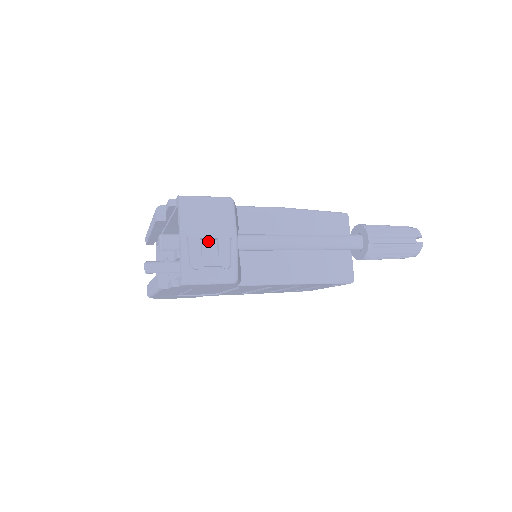
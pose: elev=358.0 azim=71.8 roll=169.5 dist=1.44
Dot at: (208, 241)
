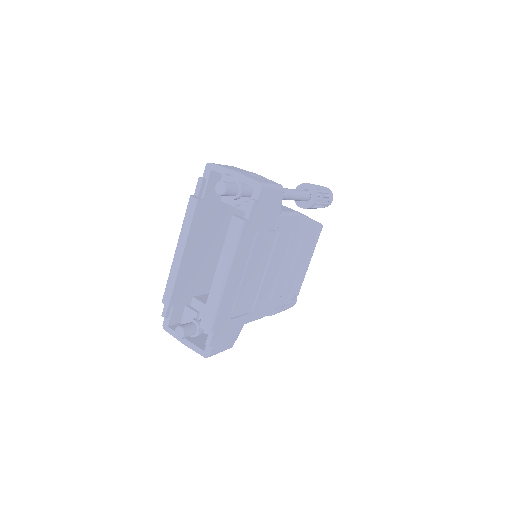
Dot at: occluded
